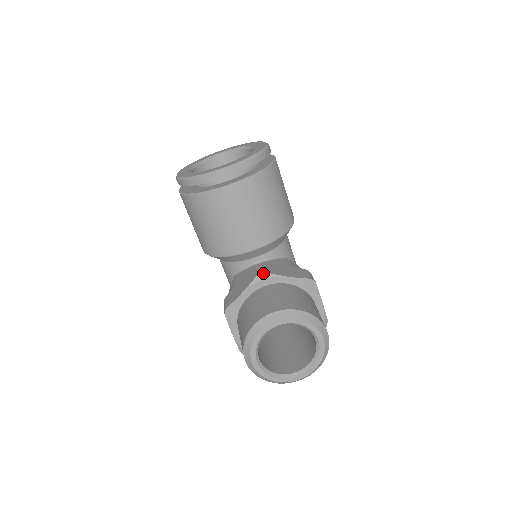
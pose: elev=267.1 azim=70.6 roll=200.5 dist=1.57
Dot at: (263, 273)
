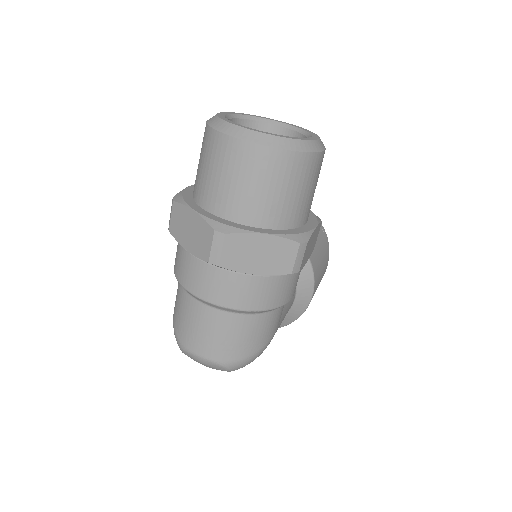
Dot at: occluded
